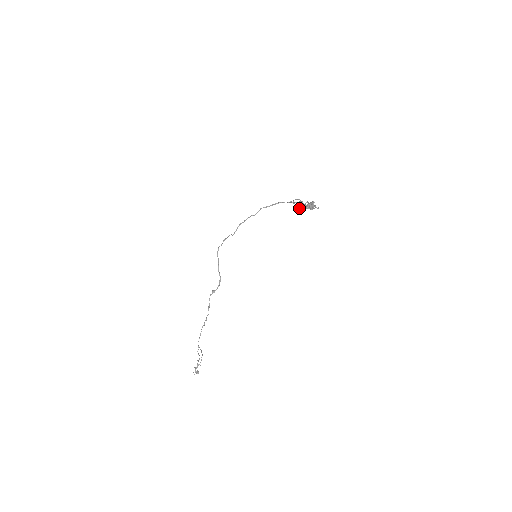
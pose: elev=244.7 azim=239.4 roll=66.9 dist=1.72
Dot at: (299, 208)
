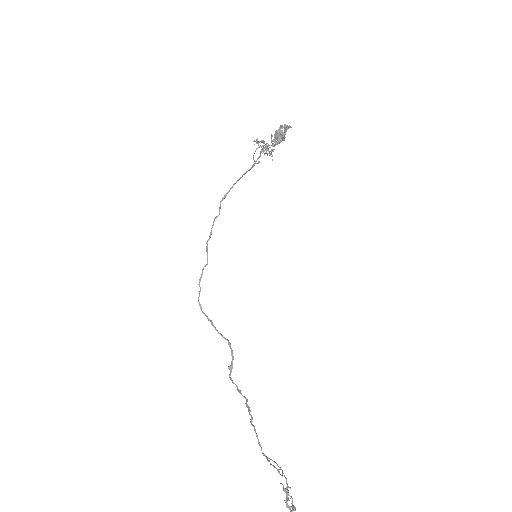
Dot at: occluded
